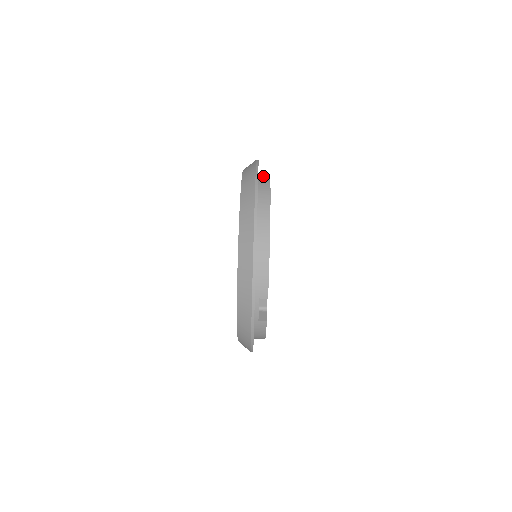
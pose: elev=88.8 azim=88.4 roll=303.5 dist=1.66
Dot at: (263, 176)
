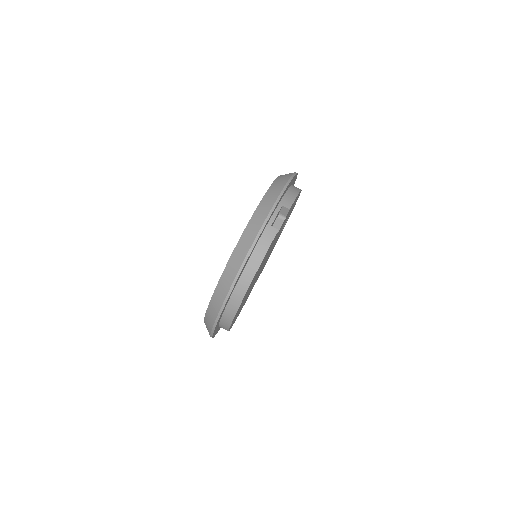
Dot at: occluded
